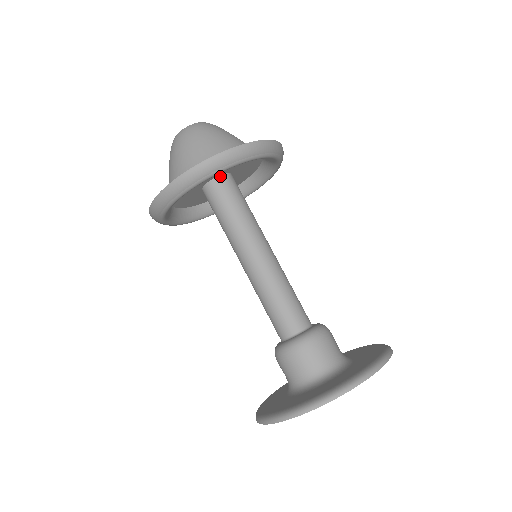
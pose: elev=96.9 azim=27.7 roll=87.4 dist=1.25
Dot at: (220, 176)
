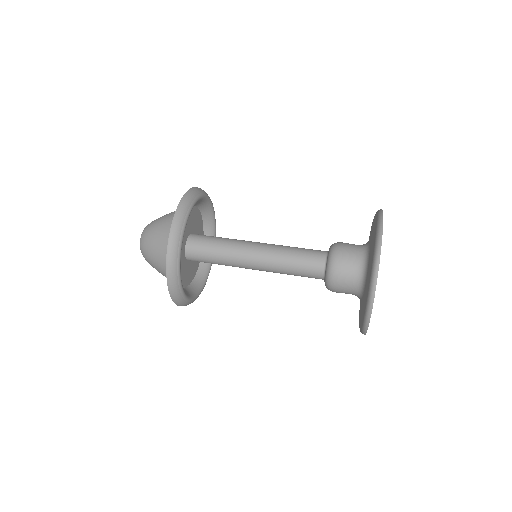
Dot at: (192, 234)
